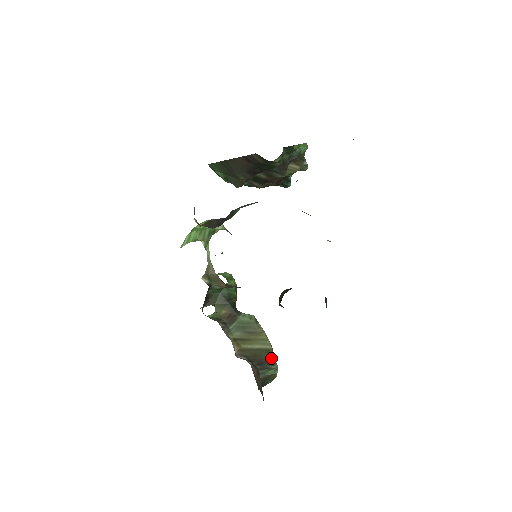
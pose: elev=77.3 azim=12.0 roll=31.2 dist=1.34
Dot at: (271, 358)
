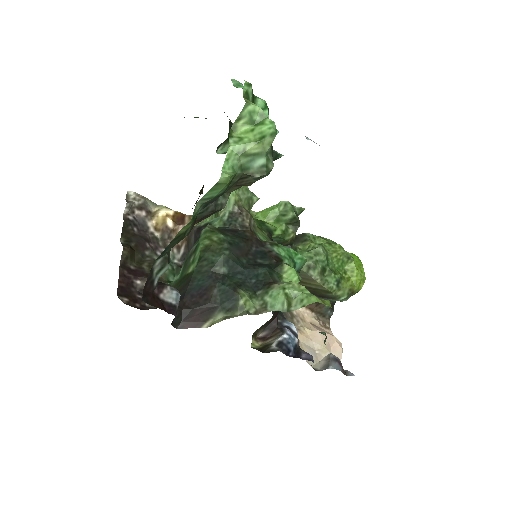
Dot at: (332, 295)
